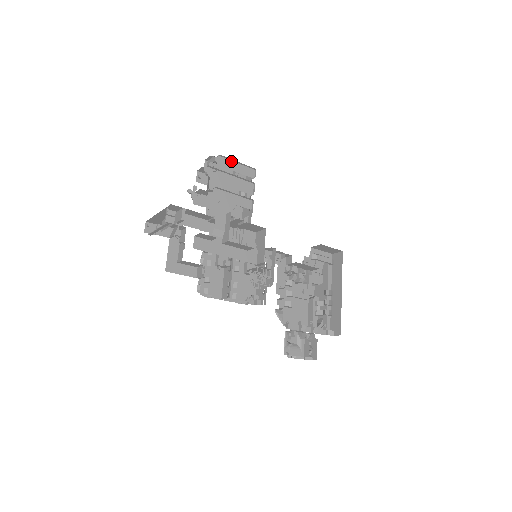
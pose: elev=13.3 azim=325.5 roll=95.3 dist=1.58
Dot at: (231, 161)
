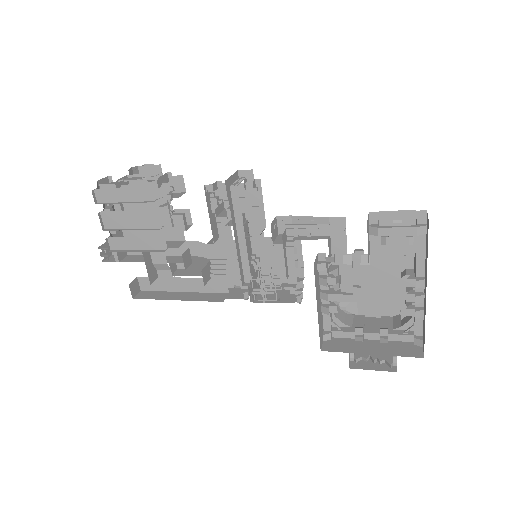
Dot at: (113, 189)
